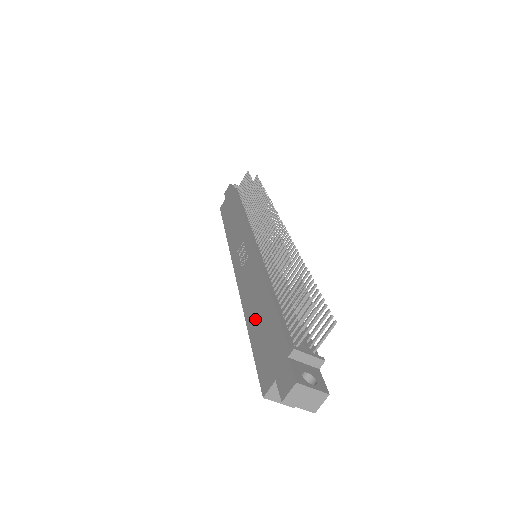
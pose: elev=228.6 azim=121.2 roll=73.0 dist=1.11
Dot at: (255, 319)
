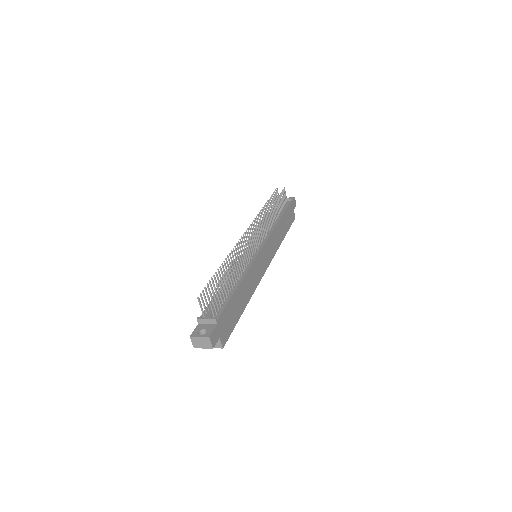
Dot at: occluded
